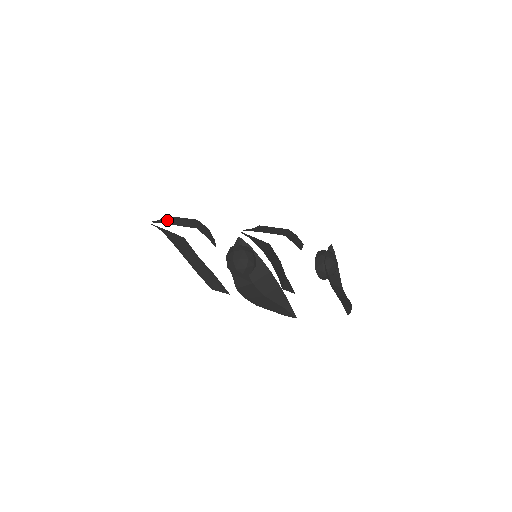
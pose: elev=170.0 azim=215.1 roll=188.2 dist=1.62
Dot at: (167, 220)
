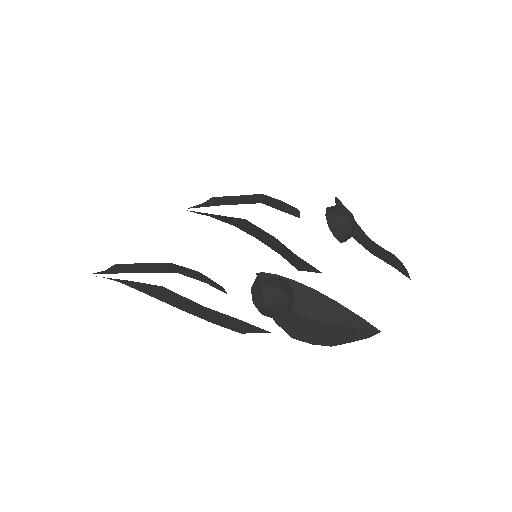
Dot at: (119, 269)
